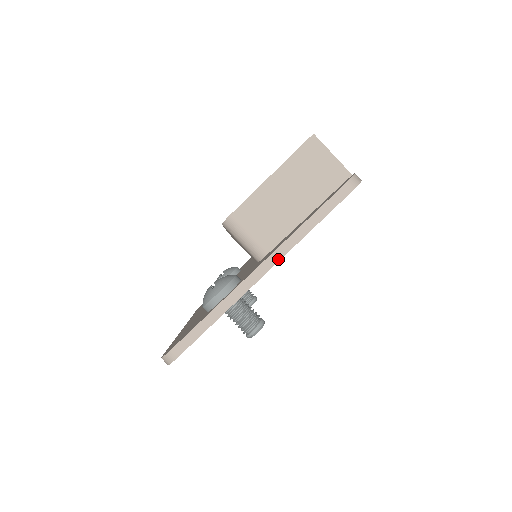
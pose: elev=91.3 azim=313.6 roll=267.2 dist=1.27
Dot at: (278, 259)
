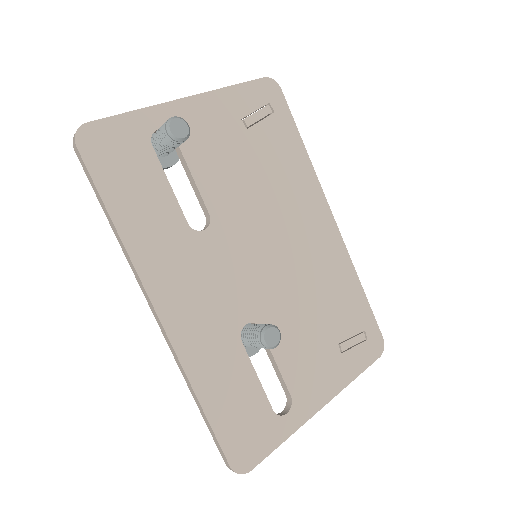
Dot at: (199, 94)
